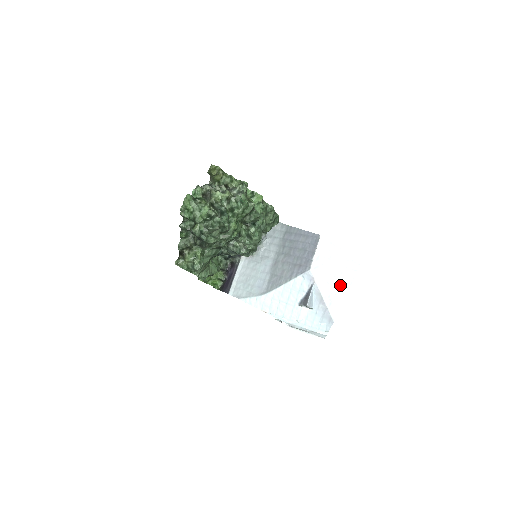
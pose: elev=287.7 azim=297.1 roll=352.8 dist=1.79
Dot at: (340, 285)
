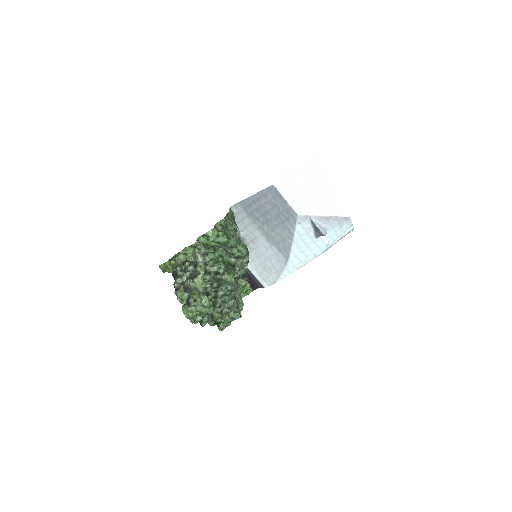
Dot at: (324, 191)
